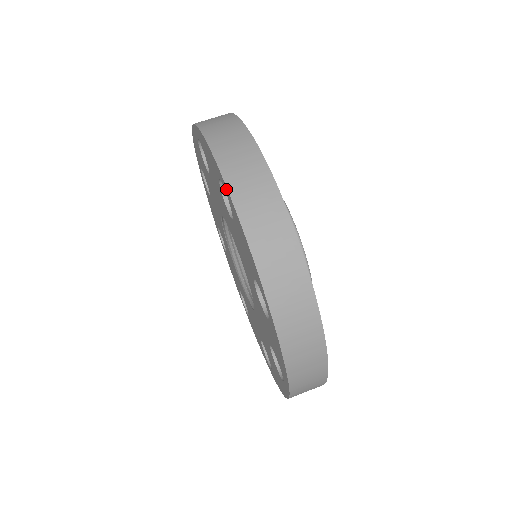
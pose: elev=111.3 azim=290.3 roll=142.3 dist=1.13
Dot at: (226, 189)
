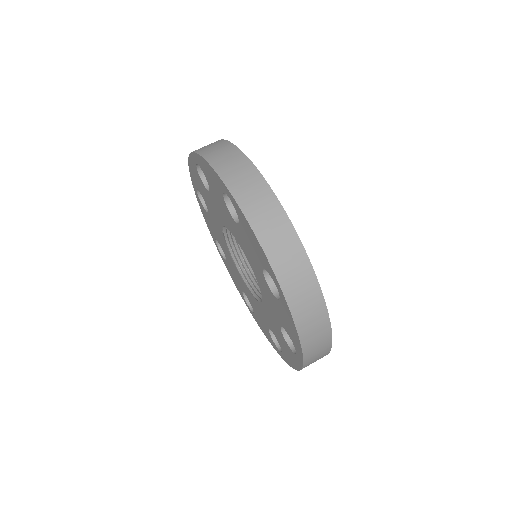
Dot at: (284, 300)
